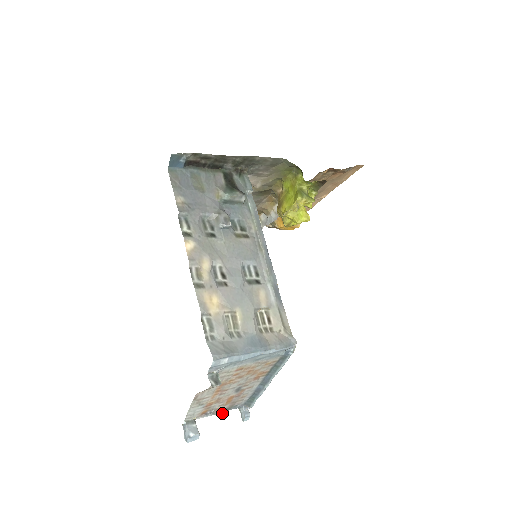
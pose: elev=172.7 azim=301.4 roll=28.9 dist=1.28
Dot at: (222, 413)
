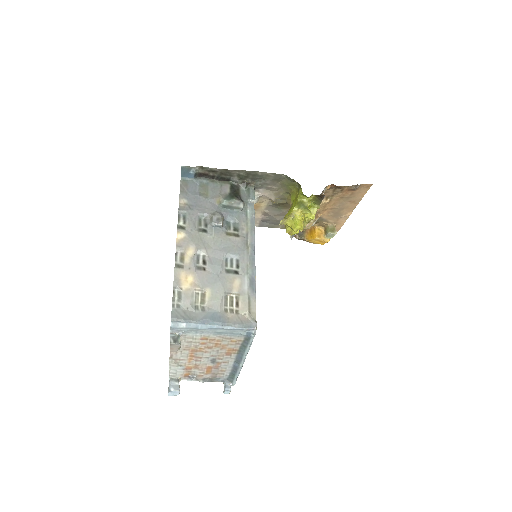
Dot at: (206, 381)
